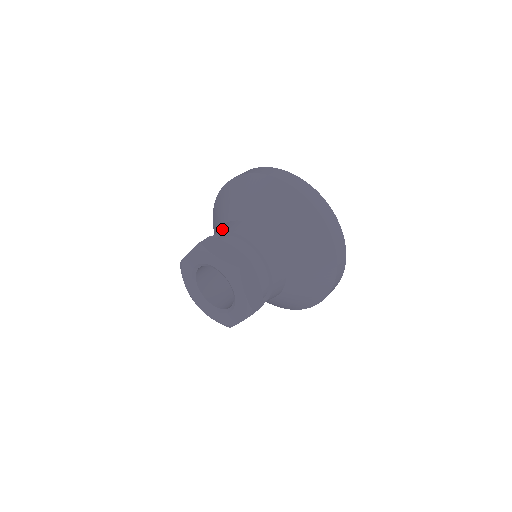
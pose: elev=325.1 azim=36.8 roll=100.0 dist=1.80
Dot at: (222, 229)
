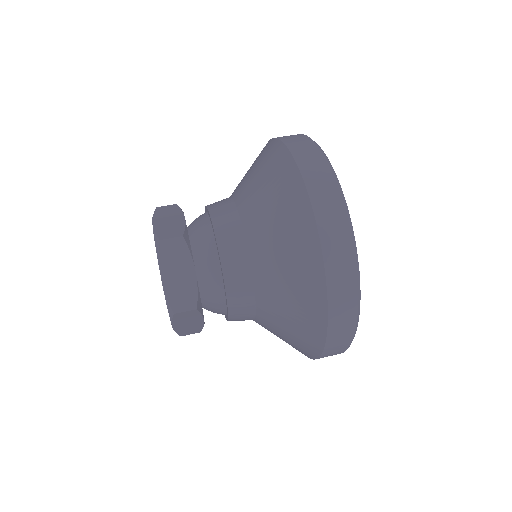
Dot at: occluded
